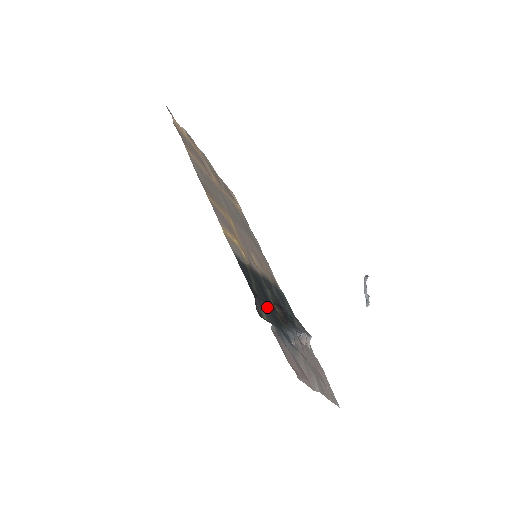
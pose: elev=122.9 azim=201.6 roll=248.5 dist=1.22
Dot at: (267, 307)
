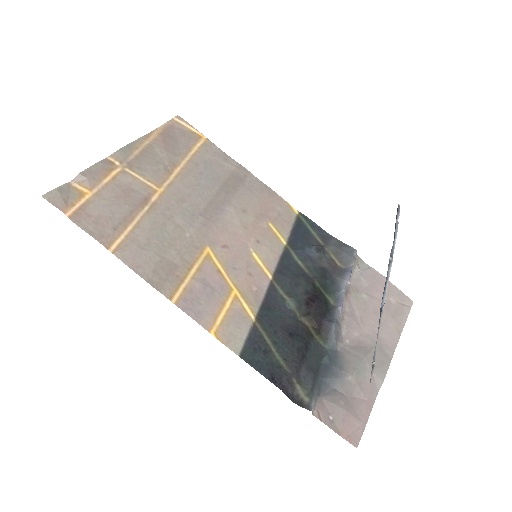
Dot at: (298, 366)
